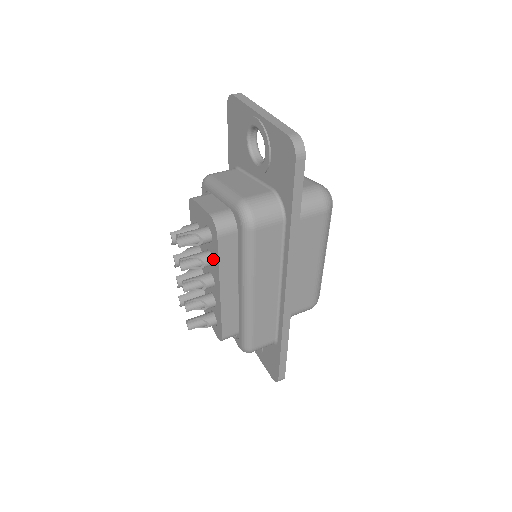
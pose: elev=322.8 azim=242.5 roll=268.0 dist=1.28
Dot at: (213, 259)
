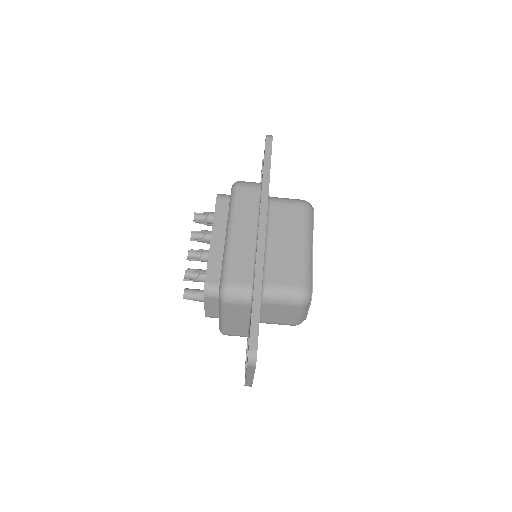
Dot at: occluded
